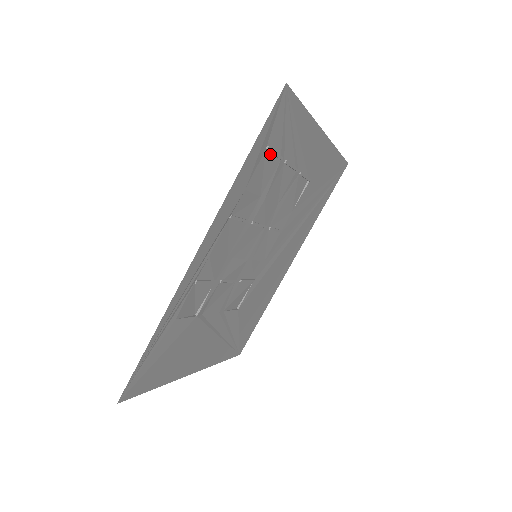
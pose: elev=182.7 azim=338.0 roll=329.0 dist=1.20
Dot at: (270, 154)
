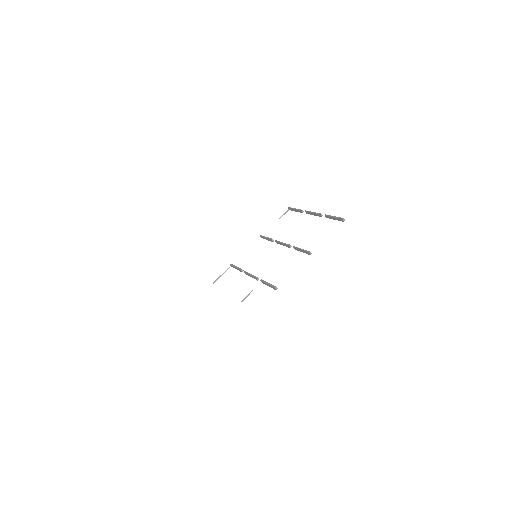
Dot at: occluded
